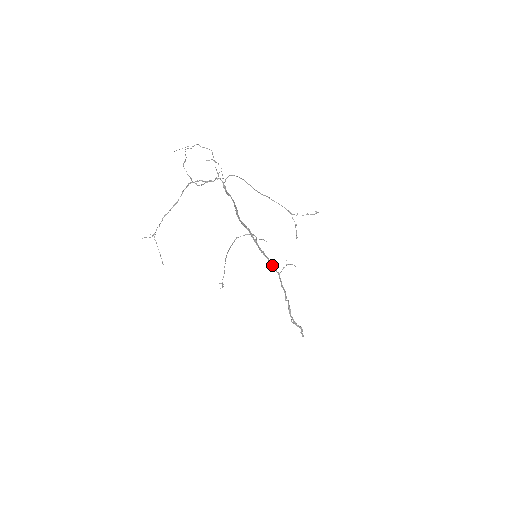
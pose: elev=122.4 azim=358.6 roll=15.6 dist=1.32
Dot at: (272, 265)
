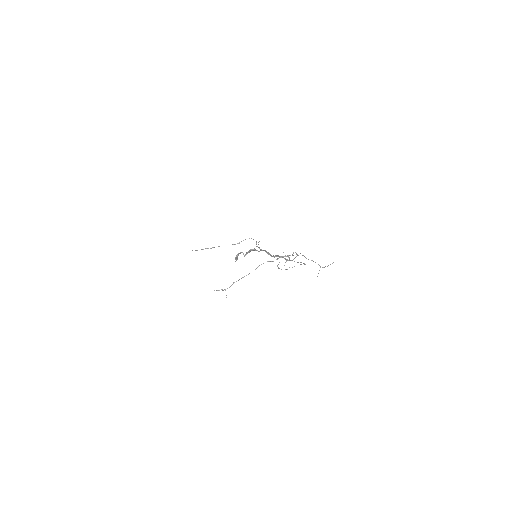
Dot at: (255, 250)
